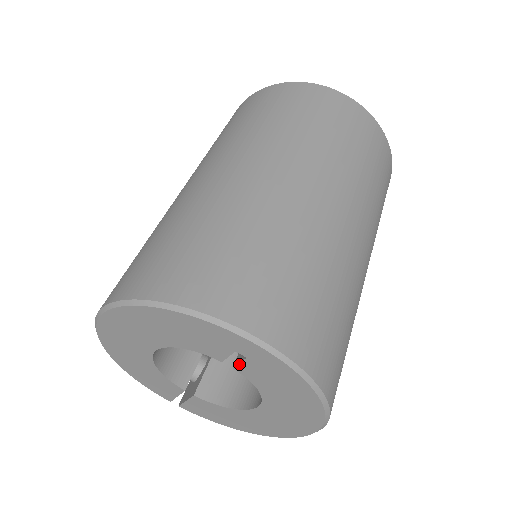
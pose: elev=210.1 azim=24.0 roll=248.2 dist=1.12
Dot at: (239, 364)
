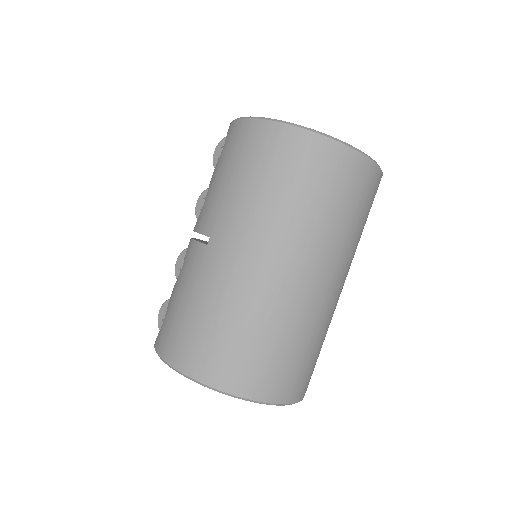
Dot at: occluded
